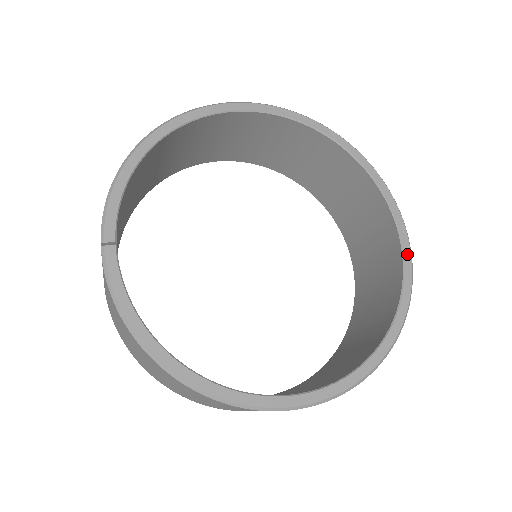
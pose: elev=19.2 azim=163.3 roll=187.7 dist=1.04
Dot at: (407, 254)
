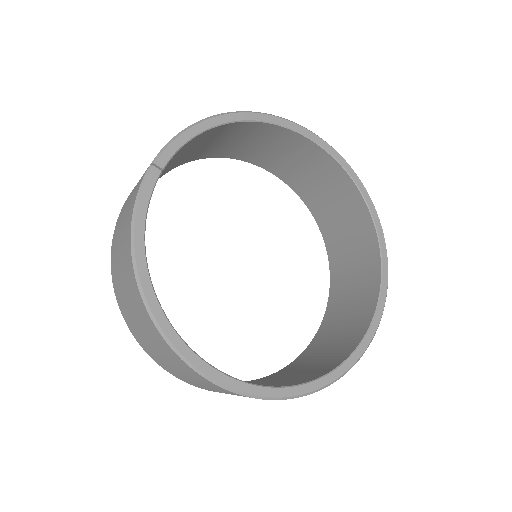
Dot at: (373, 328)
